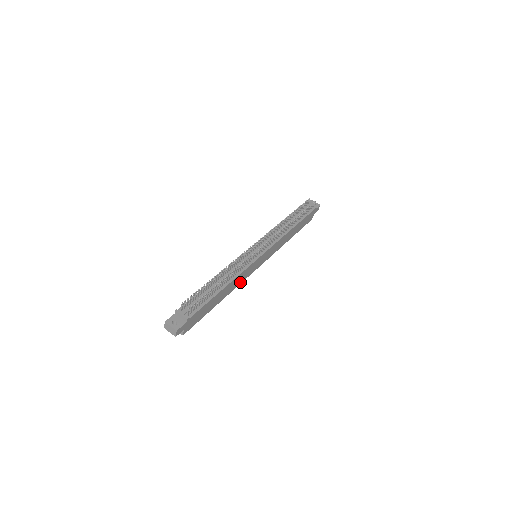
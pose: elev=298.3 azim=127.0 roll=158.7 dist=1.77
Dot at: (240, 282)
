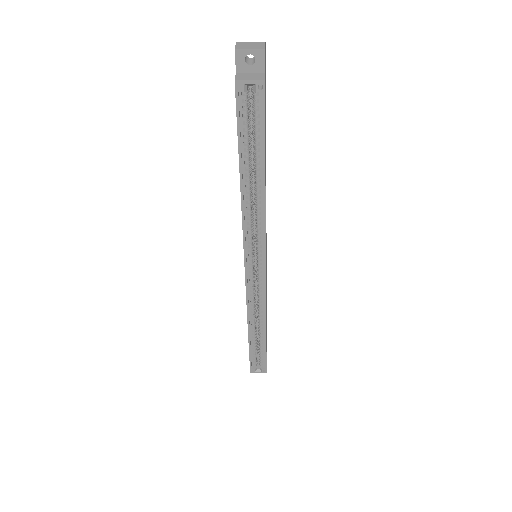
Dot at: (265, 226)
